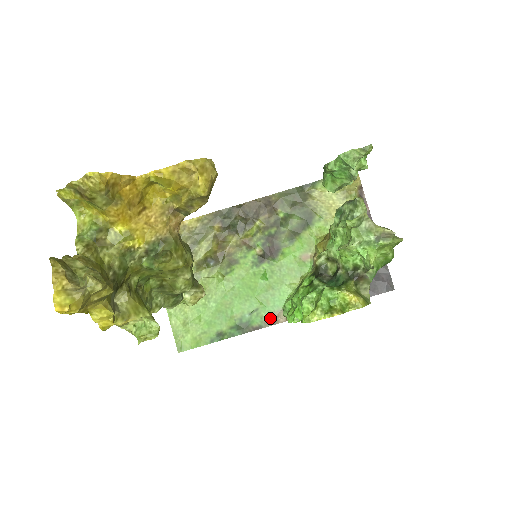
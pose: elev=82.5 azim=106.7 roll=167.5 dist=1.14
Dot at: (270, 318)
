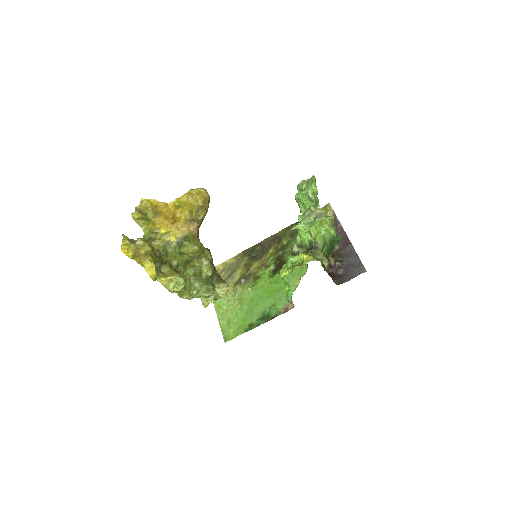
Dot at: (283, 308)
